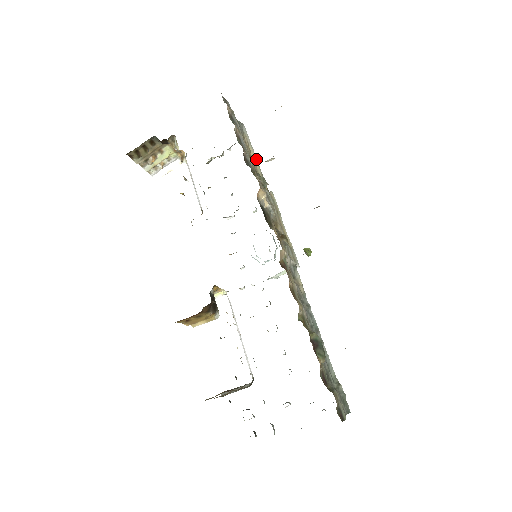
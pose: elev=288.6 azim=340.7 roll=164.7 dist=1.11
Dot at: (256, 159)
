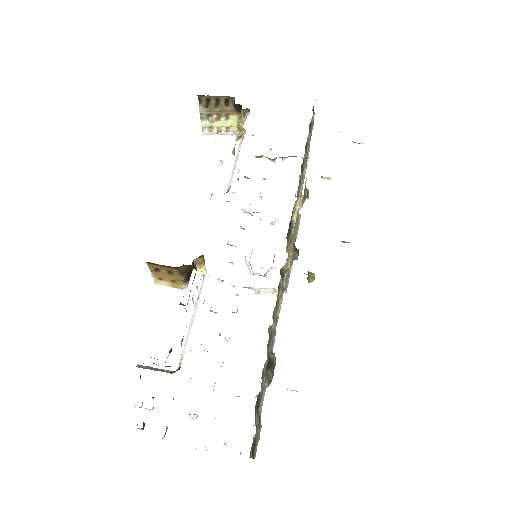
Dot at: occluded
